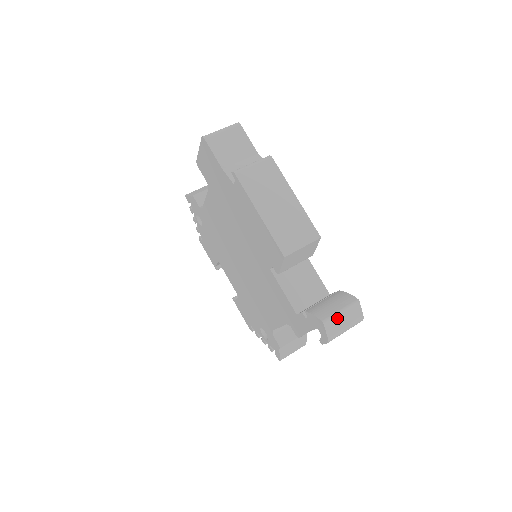
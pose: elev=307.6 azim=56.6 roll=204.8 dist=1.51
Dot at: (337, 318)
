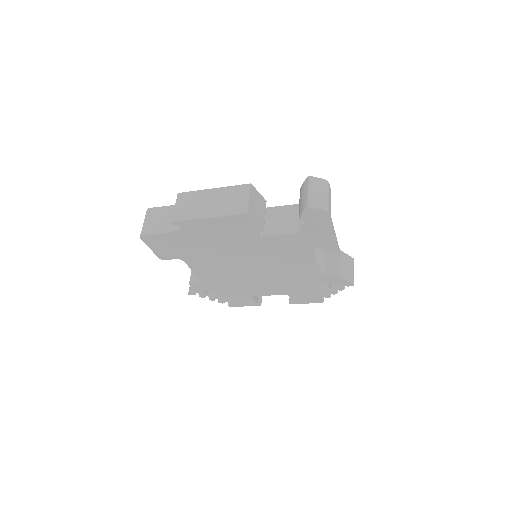
Dot at: (312, 197)
